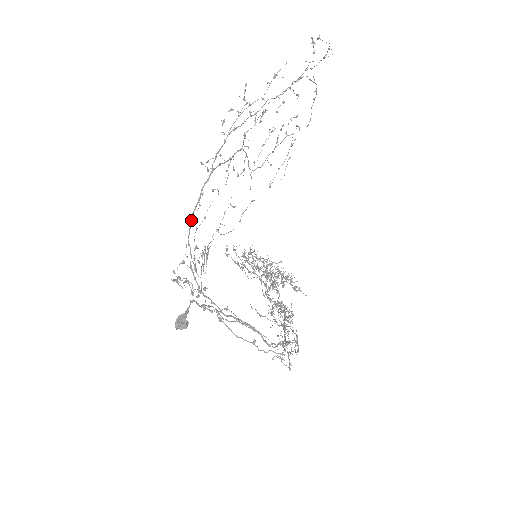
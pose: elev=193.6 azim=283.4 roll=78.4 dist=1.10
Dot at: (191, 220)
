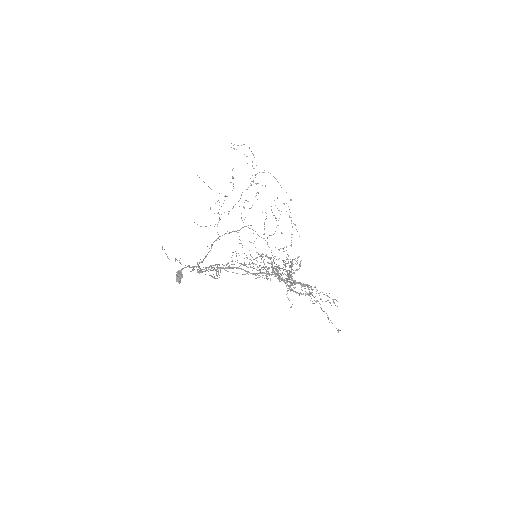
Dot at: (205, 256)
